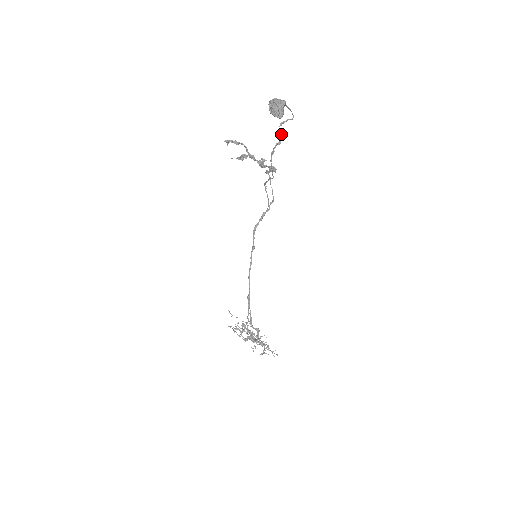
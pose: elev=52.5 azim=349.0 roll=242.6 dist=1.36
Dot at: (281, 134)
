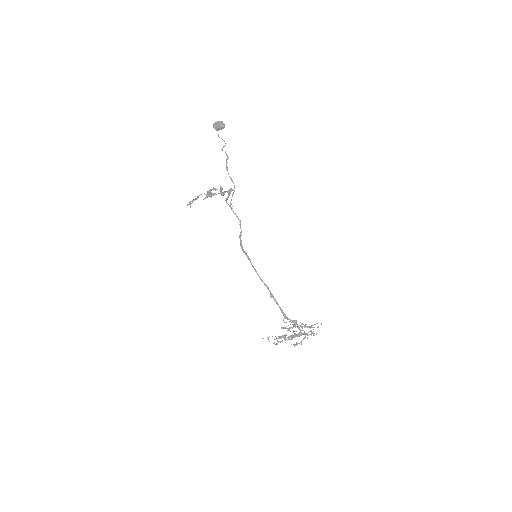
Dot at: (226, 153)
